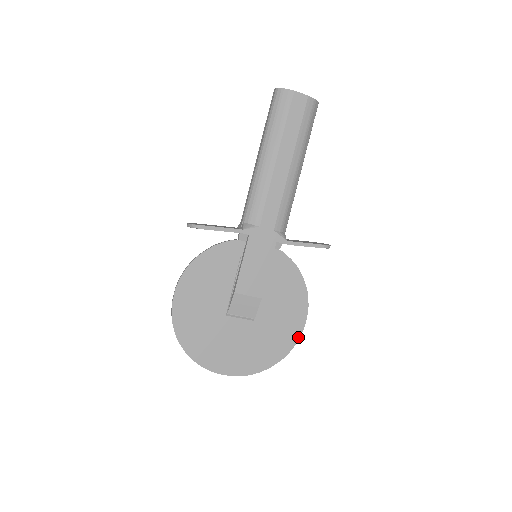
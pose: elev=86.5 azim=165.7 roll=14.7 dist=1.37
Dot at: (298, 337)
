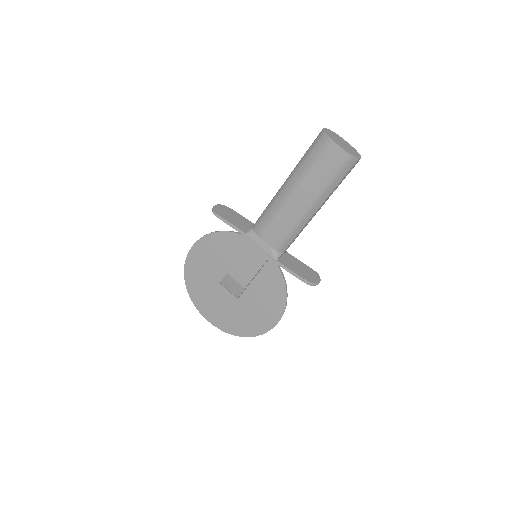
Dot at: (266, 331)
